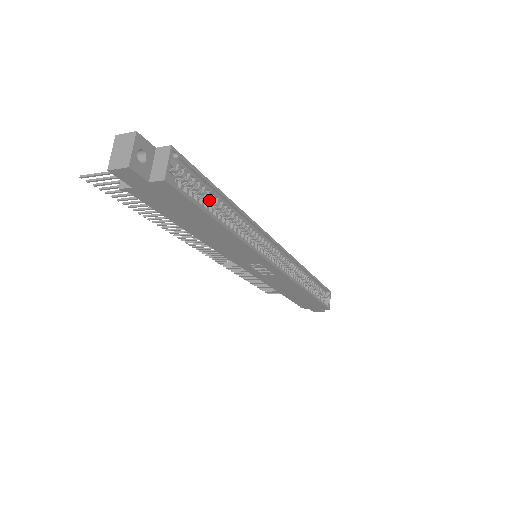
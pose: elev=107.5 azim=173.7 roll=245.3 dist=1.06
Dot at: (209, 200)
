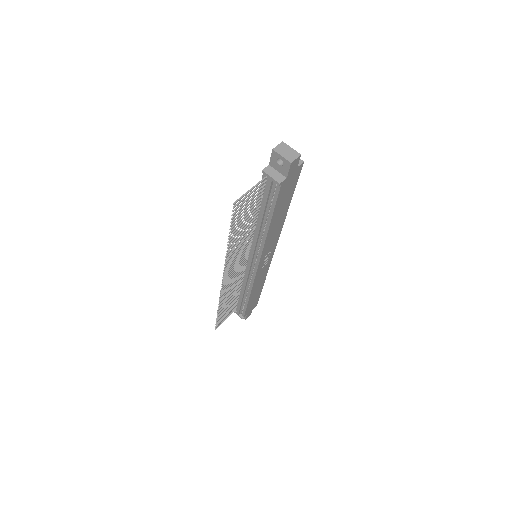
Dot at: occluded
